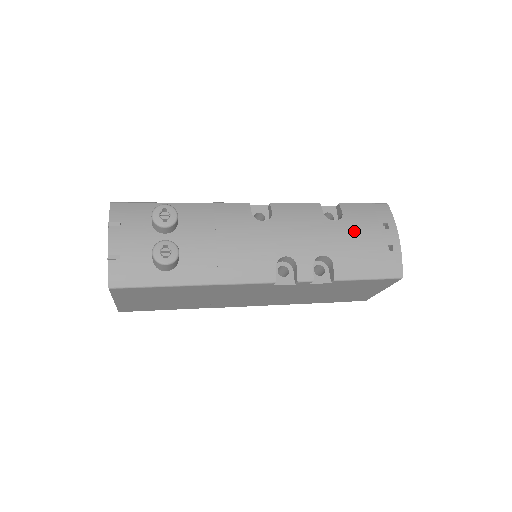
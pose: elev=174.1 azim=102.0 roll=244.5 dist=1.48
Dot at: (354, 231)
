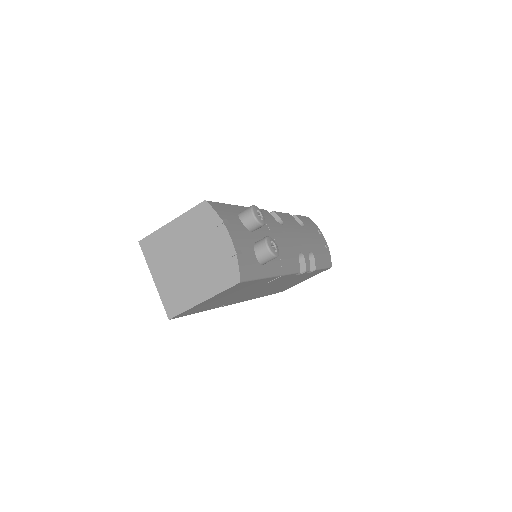
Dot at: (313, 235)
